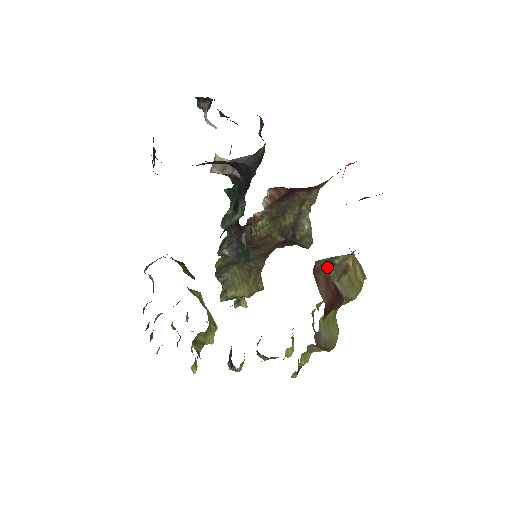
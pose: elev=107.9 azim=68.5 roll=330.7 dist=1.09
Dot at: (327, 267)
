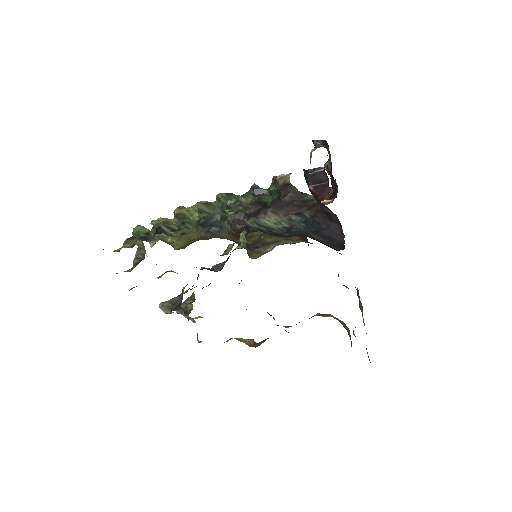
Dot at: (317, 313)
